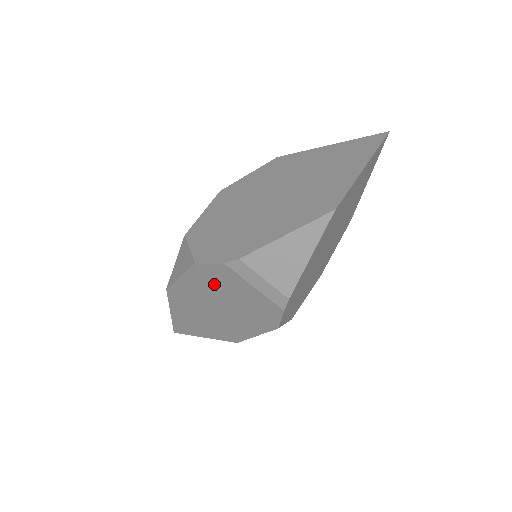
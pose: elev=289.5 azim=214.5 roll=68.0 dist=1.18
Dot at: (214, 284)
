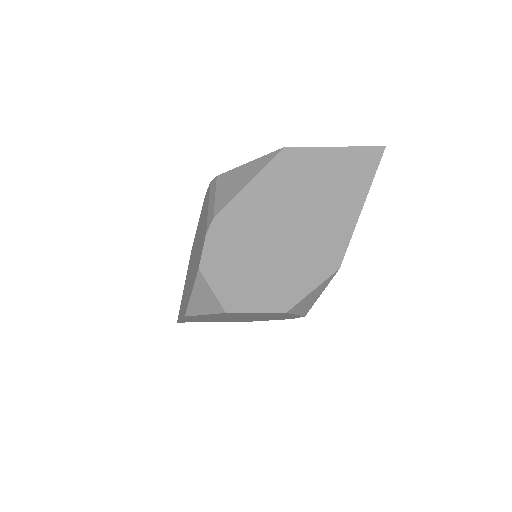
Dot at: (202, 219)
